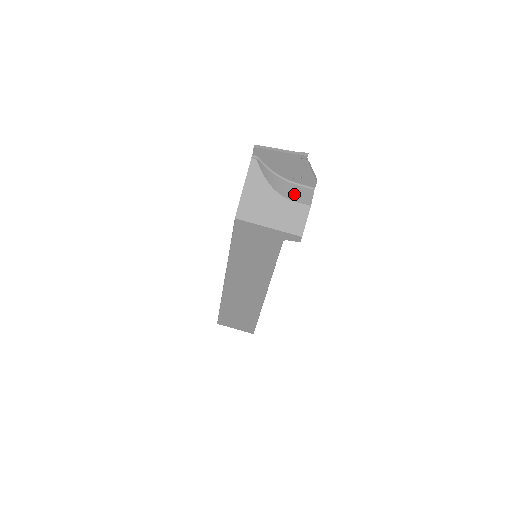
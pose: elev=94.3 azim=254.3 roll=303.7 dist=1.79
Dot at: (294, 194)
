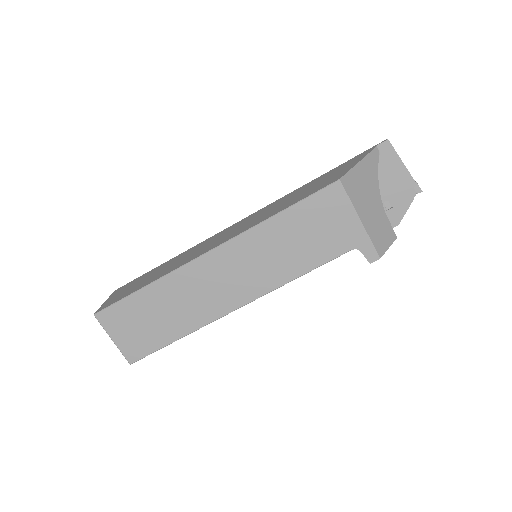
Dot at: occluded
